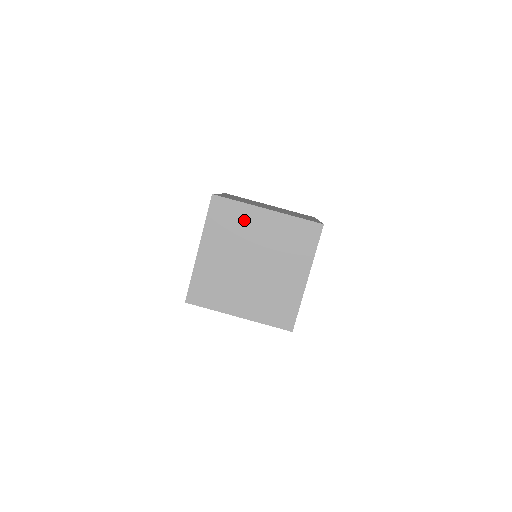
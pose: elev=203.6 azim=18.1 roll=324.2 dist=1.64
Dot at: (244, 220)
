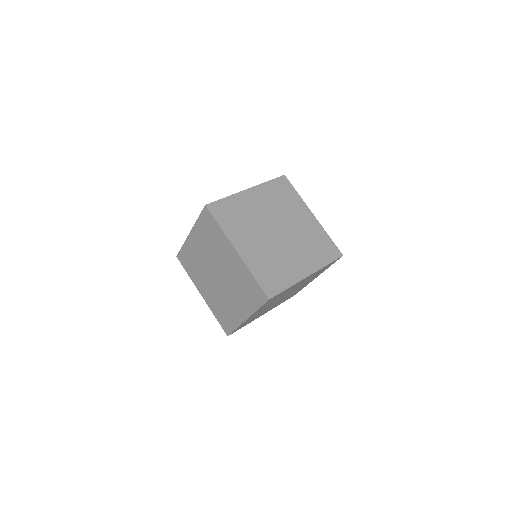
Dot at: (242, 207)
